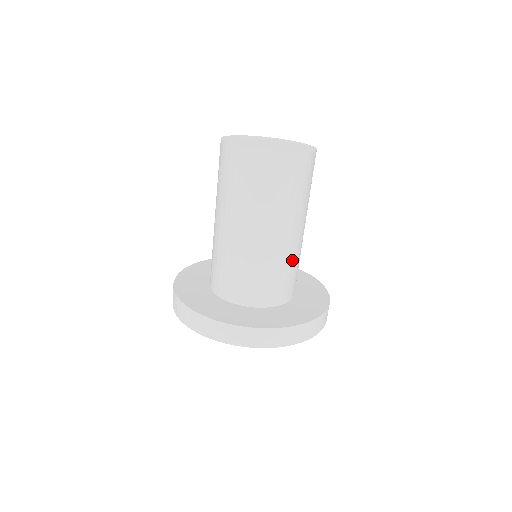
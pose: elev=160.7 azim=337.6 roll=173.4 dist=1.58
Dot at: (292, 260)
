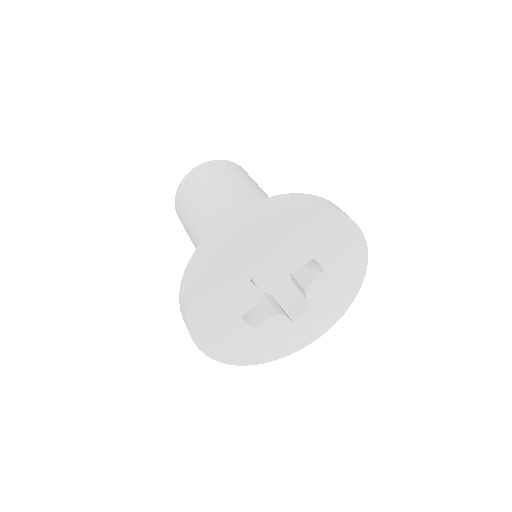
Dot at: occluded
